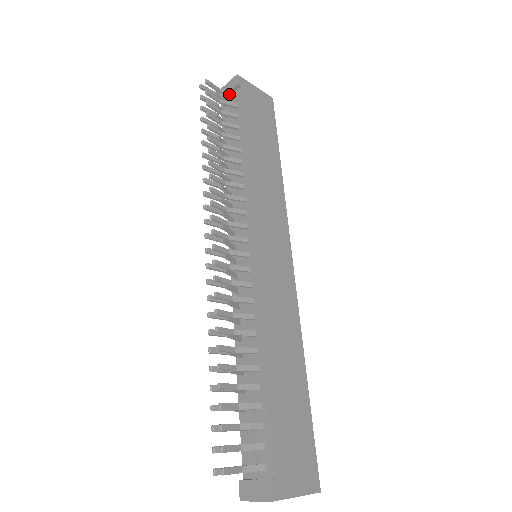
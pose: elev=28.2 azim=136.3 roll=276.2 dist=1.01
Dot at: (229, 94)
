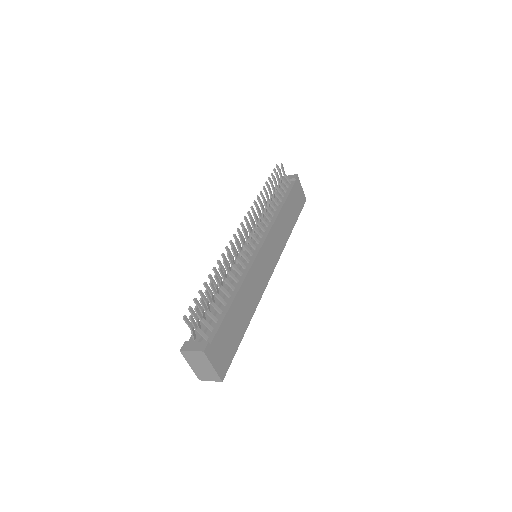
Dot at: (288, 179)
